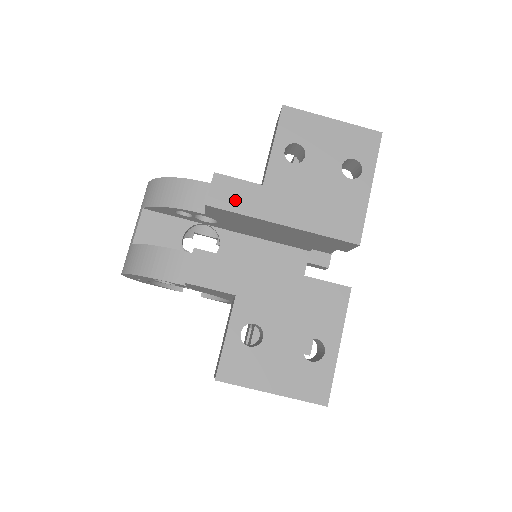
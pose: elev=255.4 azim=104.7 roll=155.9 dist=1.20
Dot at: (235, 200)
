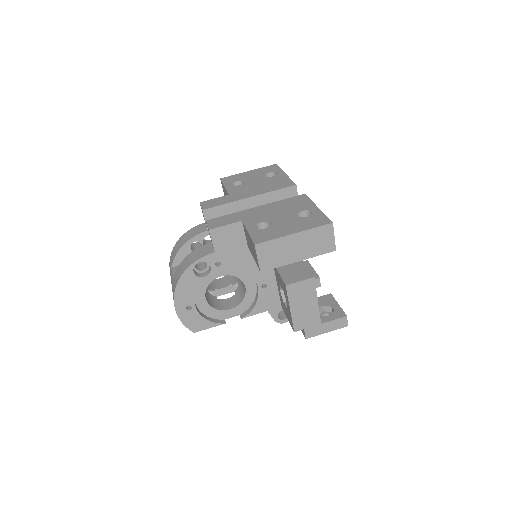
Dot at: (217, 203)
